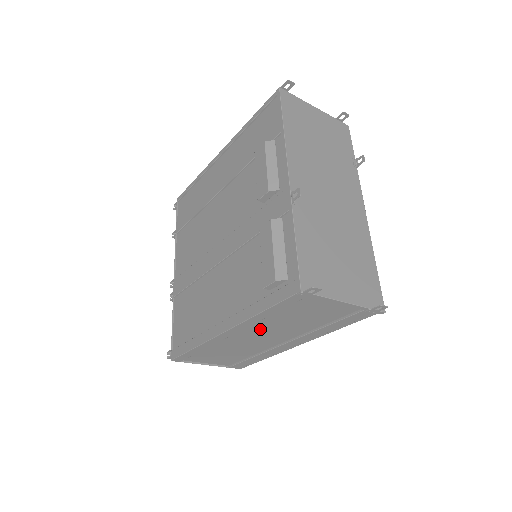
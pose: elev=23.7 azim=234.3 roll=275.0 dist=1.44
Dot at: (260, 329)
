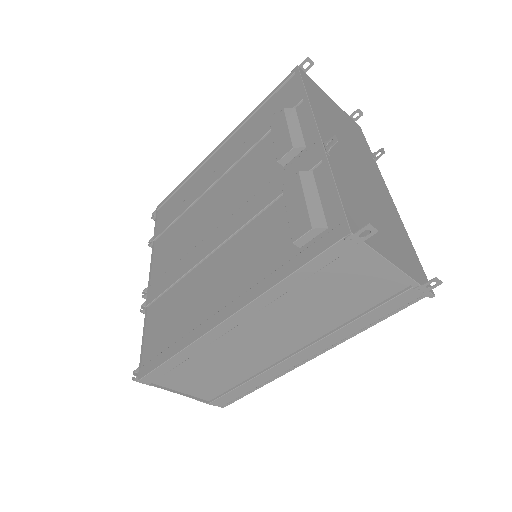
Dot at: (272, 320)
